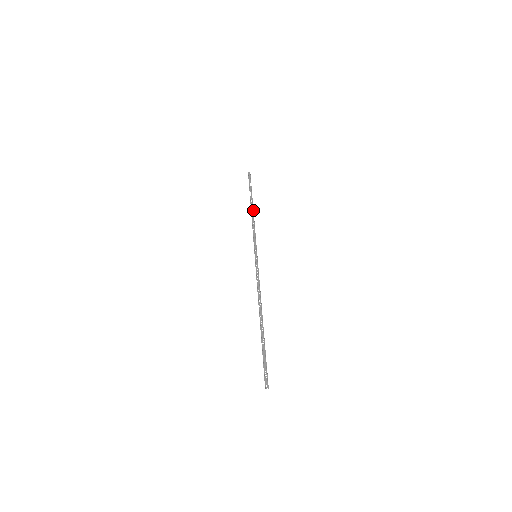
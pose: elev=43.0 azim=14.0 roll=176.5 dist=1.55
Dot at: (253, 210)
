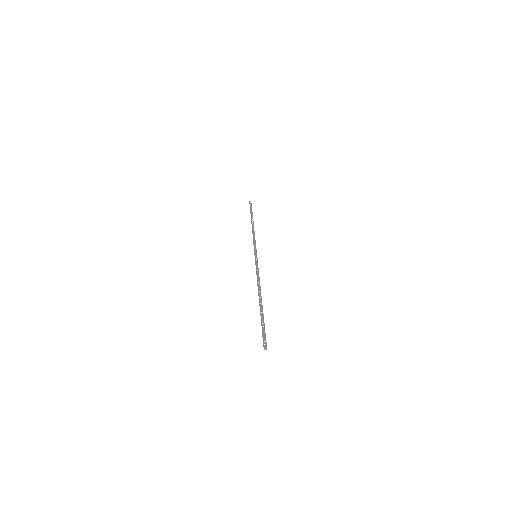
Dot at: occluded
